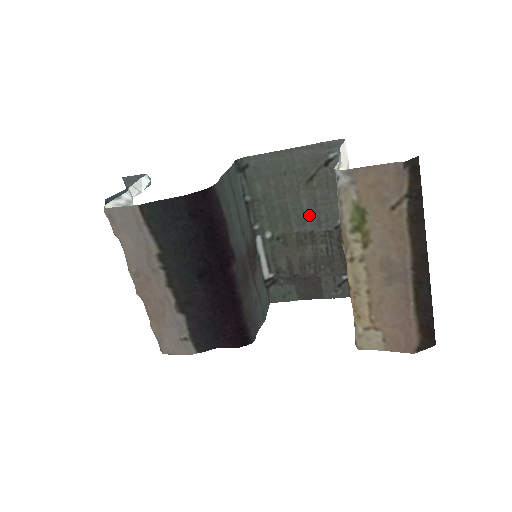
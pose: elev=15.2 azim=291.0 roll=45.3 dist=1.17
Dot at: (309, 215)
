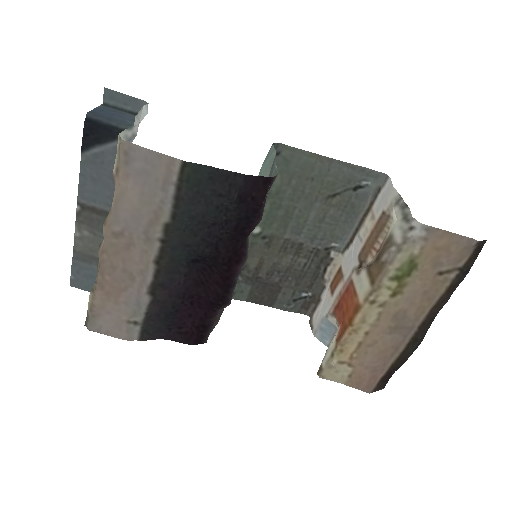
Dot at: (309, 228)
